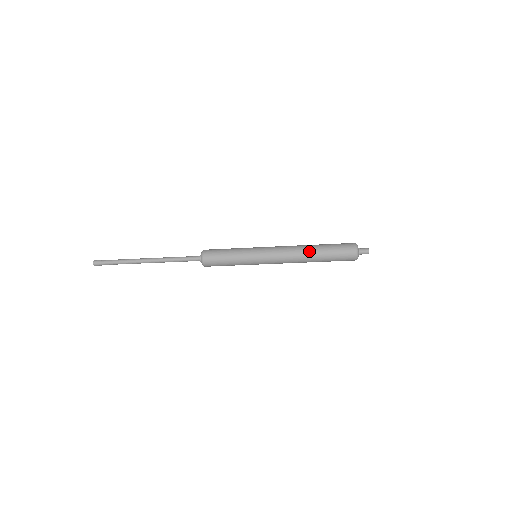
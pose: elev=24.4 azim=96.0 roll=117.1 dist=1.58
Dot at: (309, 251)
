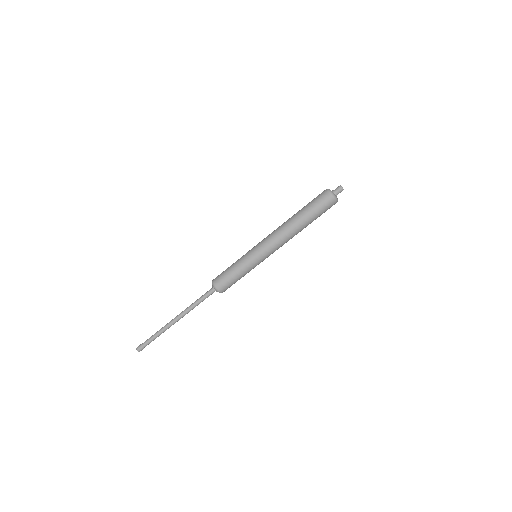
Dot at: (291, 218)
